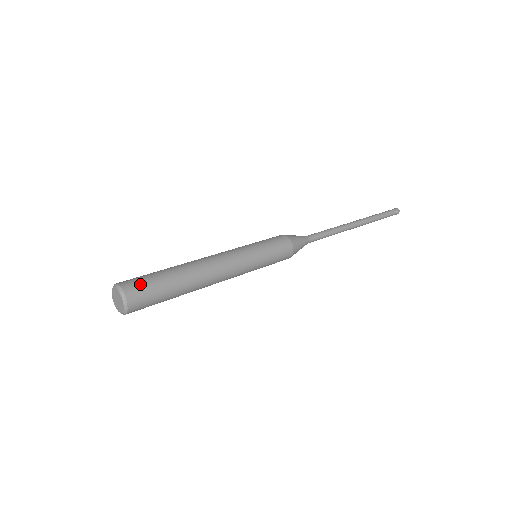
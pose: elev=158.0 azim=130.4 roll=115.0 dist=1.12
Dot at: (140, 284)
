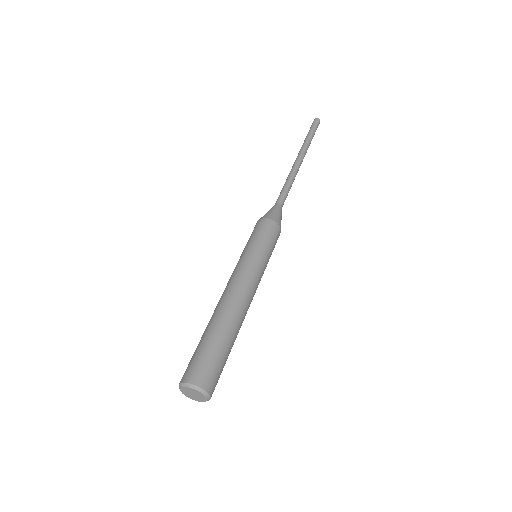
Dot at: (206, 368)
